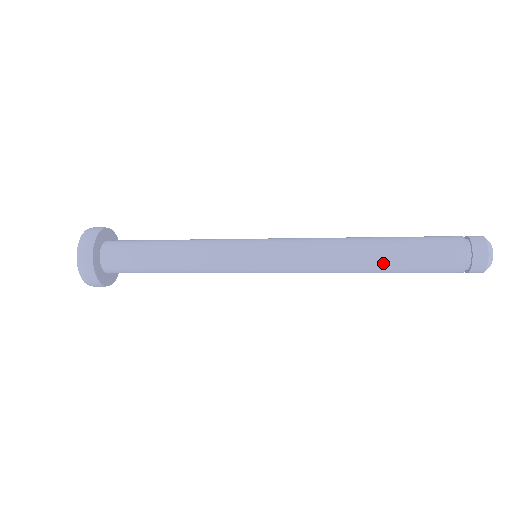
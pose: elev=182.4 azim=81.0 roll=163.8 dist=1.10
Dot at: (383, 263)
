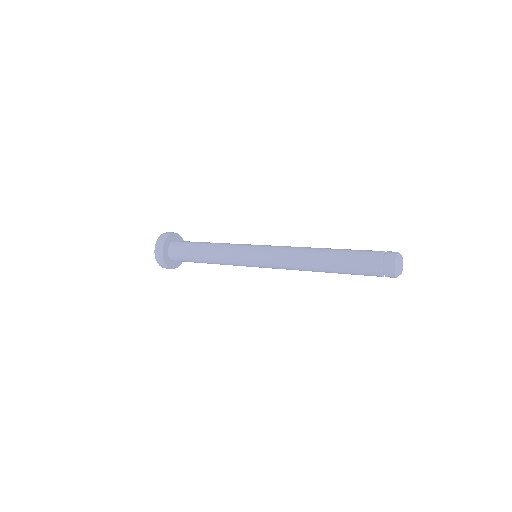
Dot at: occluded
